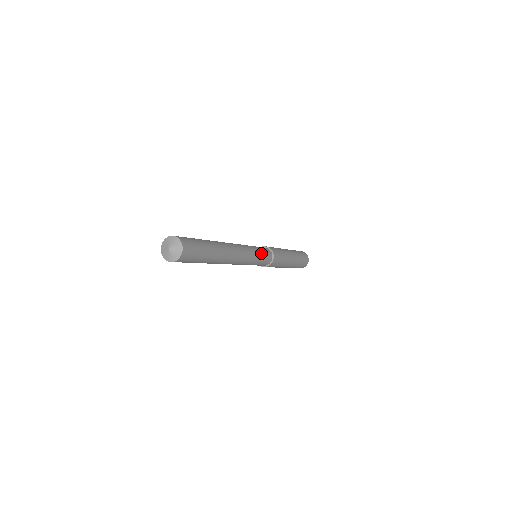
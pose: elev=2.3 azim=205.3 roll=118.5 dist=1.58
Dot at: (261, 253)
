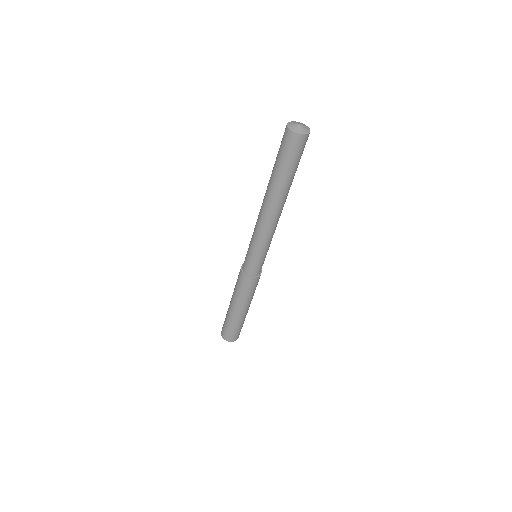
Dot at: occluded
